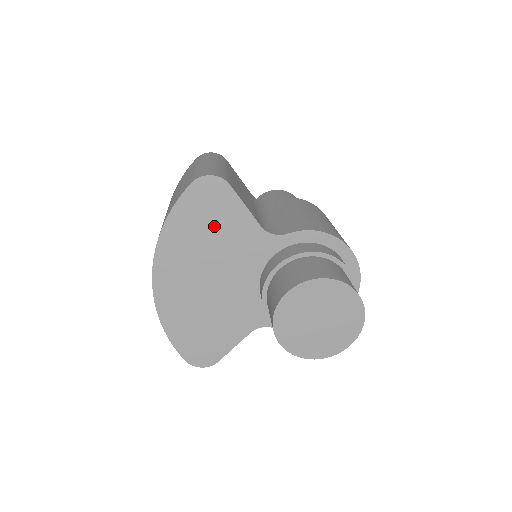
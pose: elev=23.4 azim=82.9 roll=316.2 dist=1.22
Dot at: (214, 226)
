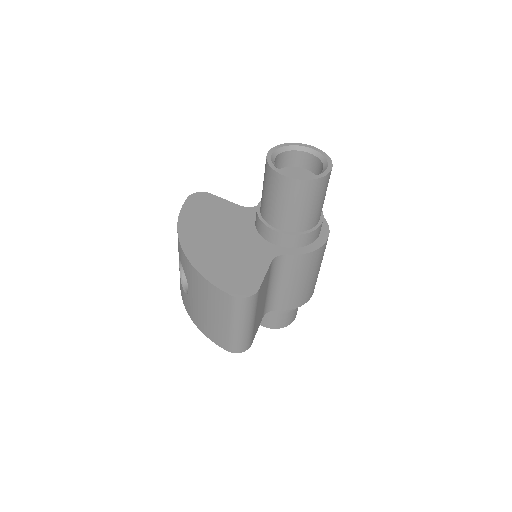
Dot at: occluded
